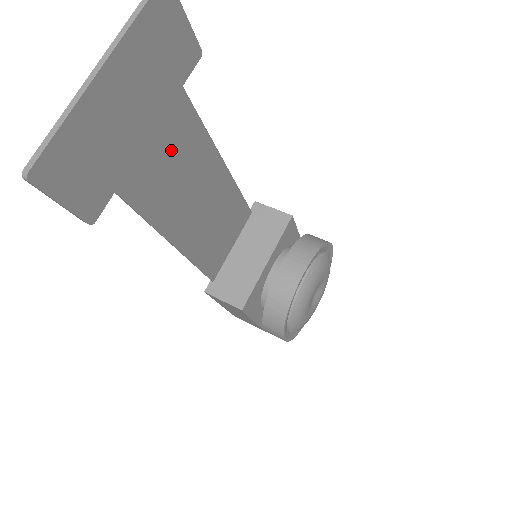
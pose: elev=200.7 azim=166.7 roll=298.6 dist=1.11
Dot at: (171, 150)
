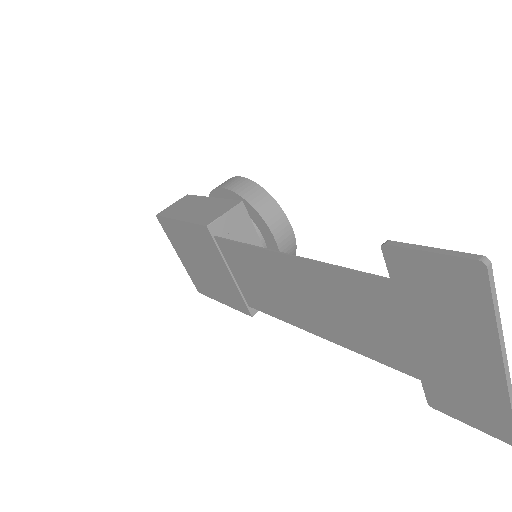
Dot at: (369, 312)
